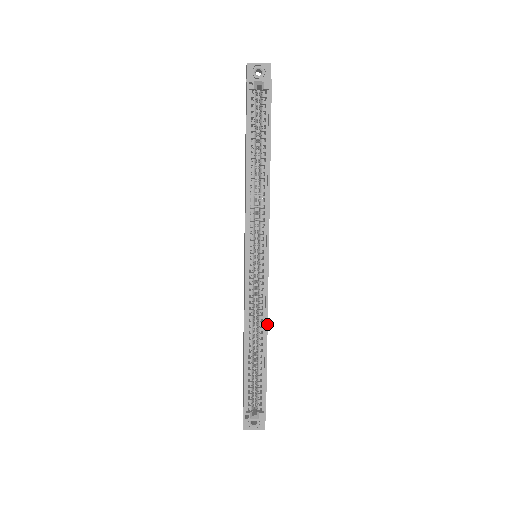
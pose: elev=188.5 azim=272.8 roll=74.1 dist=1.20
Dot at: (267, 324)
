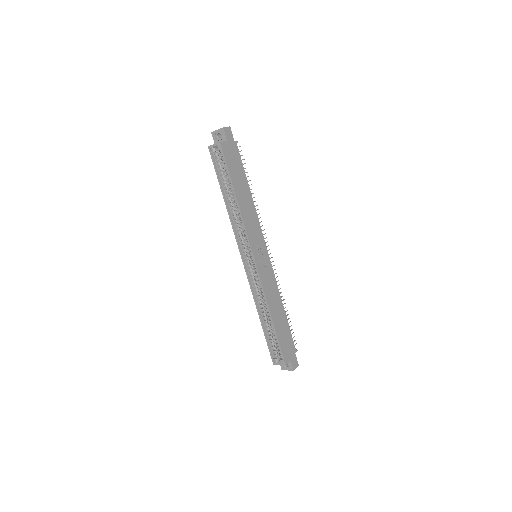
Dot at: (267, 302)
